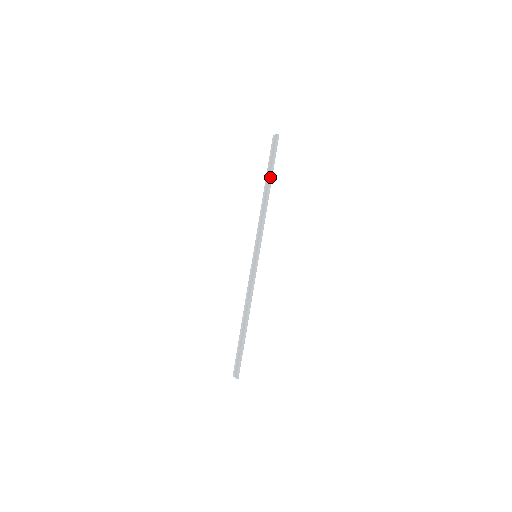
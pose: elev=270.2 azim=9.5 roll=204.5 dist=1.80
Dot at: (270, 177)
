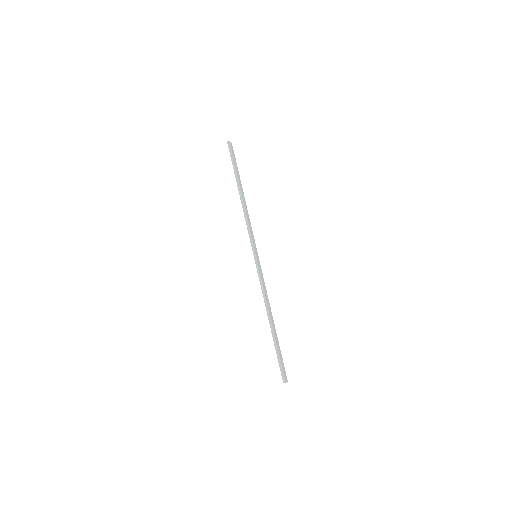
Dot at: (236, 181)
